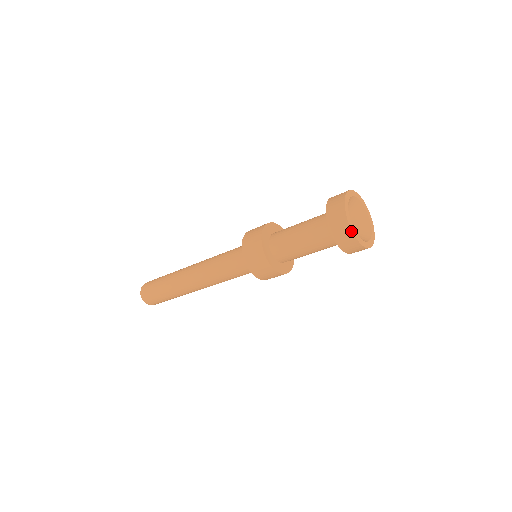
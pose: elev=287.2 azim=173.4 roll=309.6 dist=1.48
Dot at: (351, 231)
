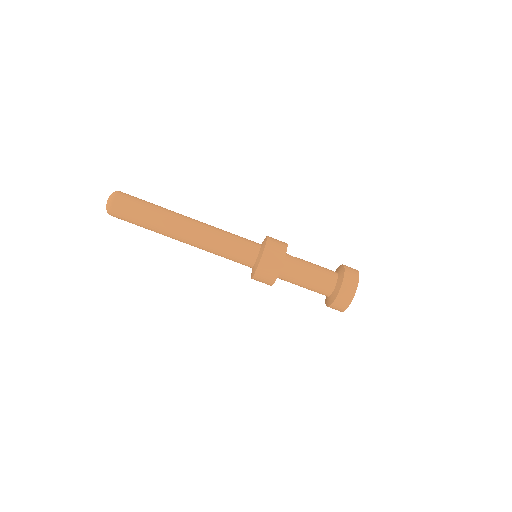
Dot at: (348, 306)
